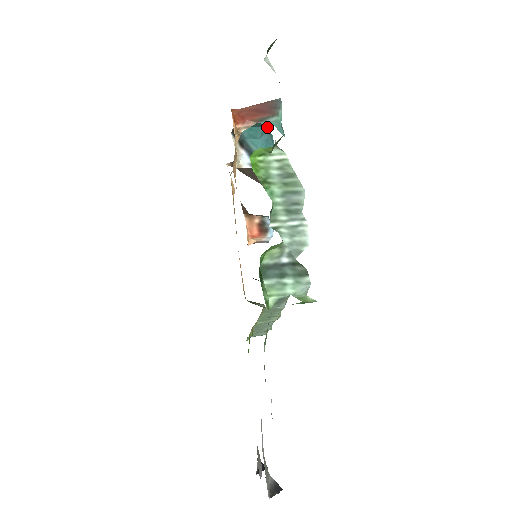
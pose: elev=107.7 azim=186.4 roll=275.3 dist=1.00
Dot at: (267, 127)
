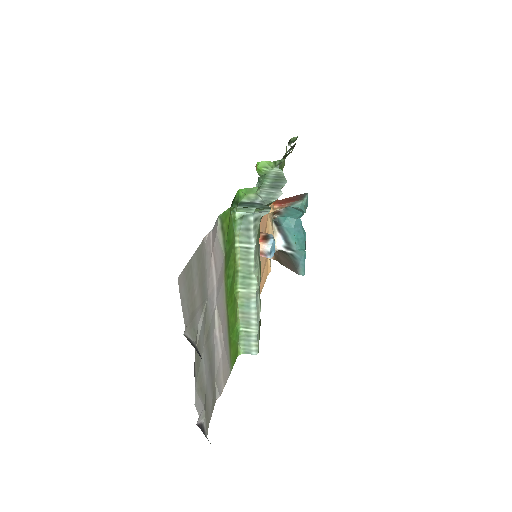
Dot at: (300, 222)
